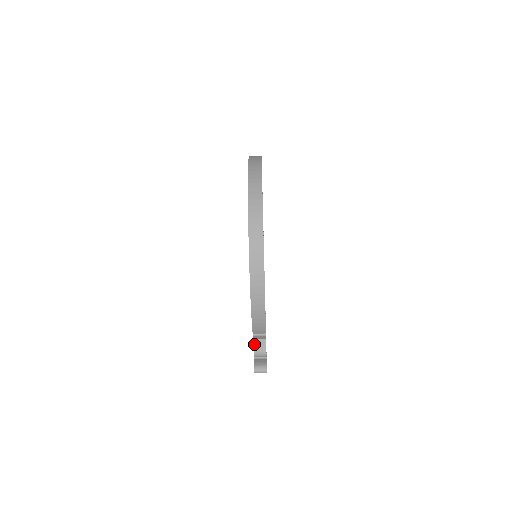
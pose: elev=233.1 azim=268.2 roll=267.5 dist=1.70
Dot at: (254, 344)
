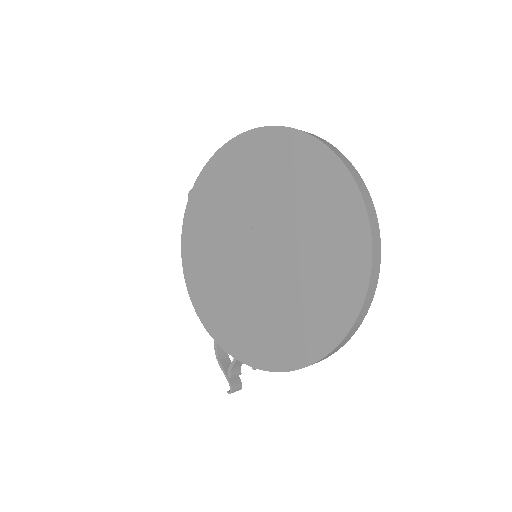
Dot at: (235, 364)
